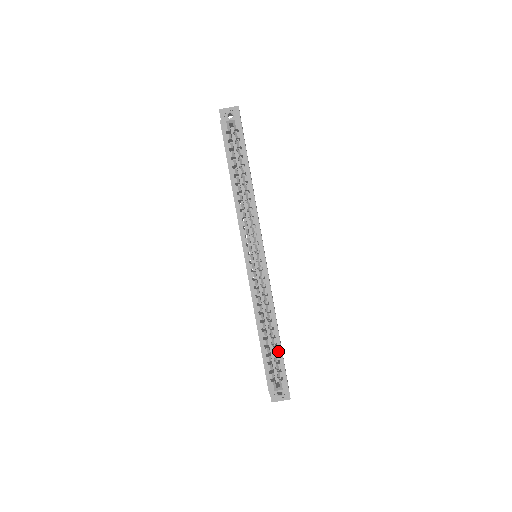
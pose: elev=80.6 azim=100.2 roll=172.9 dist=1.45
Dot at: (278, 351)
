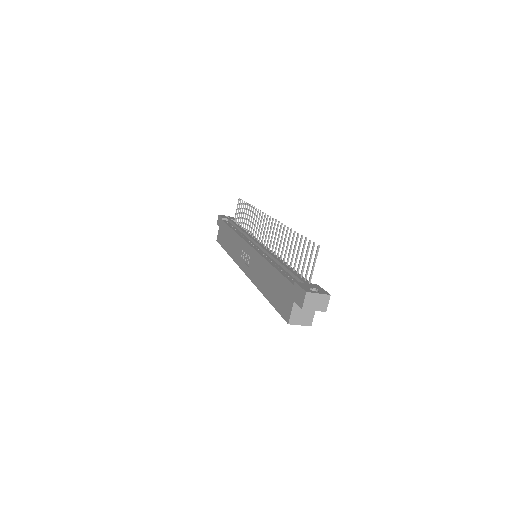
Dot at: occluded
